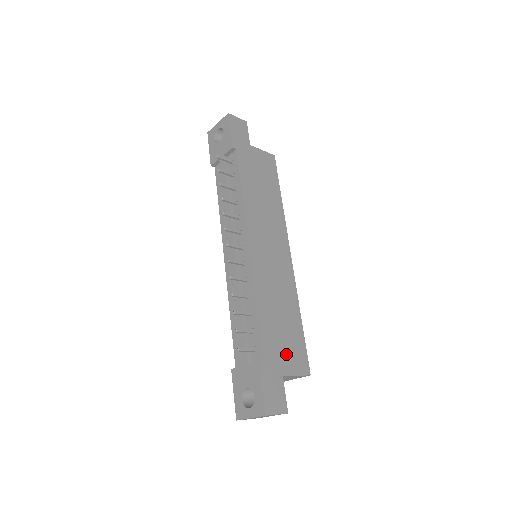
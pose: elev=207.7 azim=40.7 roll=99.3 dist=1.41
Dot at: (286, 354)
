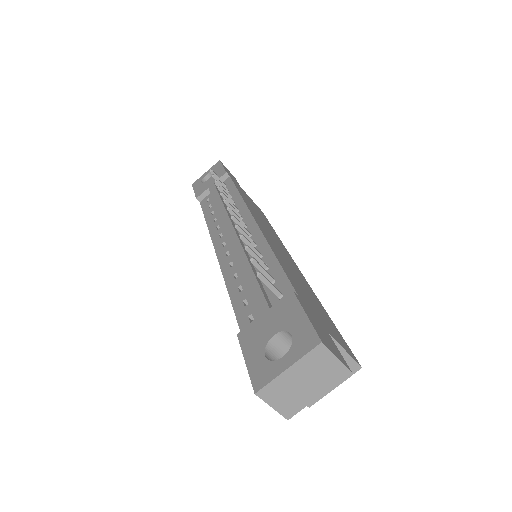
Dot at: (323, 320)
